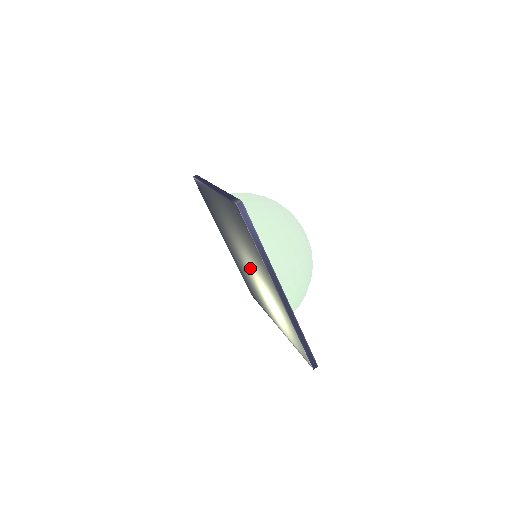
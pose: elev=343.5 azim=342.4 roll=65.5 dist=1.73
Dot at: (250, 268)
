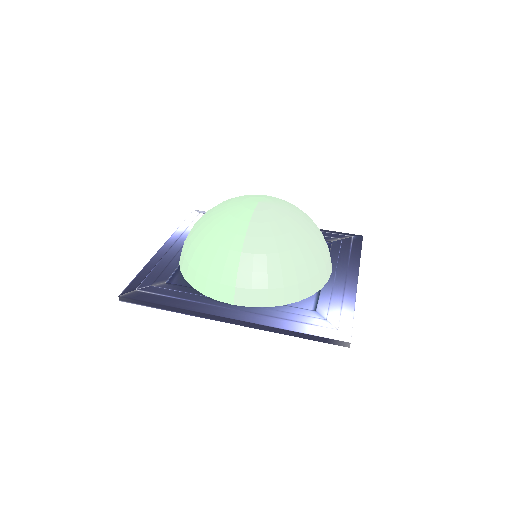
Dot at: occluded
